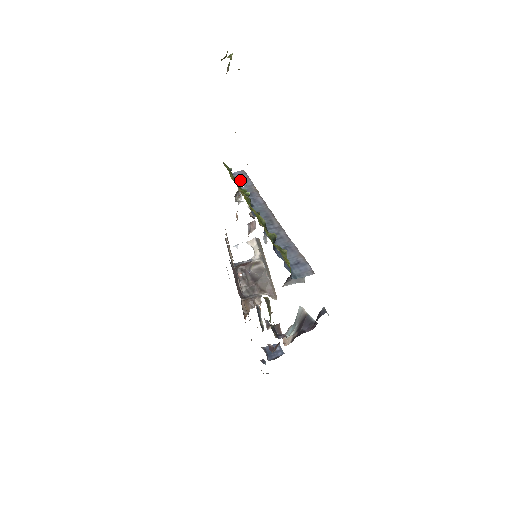
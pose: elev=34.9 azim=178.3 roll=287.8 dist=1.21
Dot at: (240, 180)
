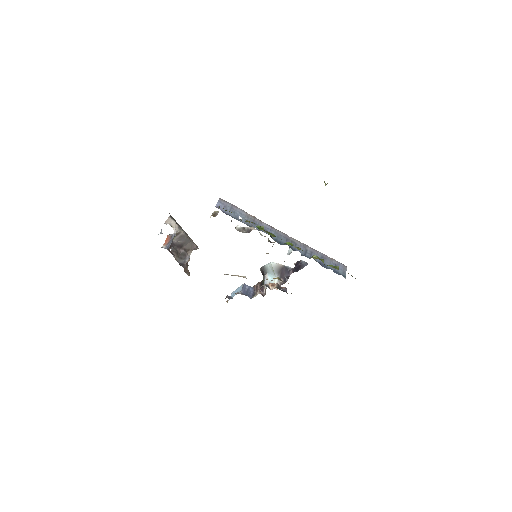
Dot at: (232, 212)
